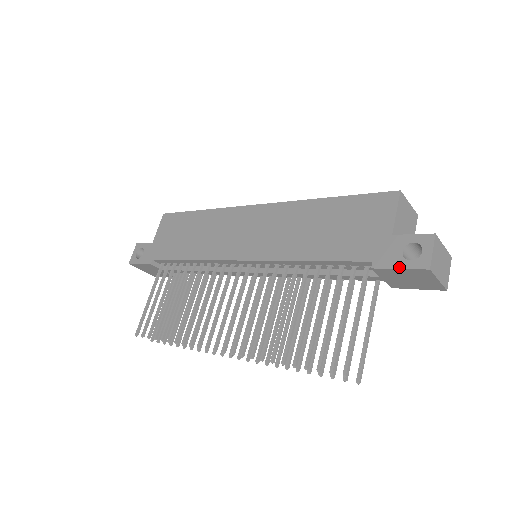
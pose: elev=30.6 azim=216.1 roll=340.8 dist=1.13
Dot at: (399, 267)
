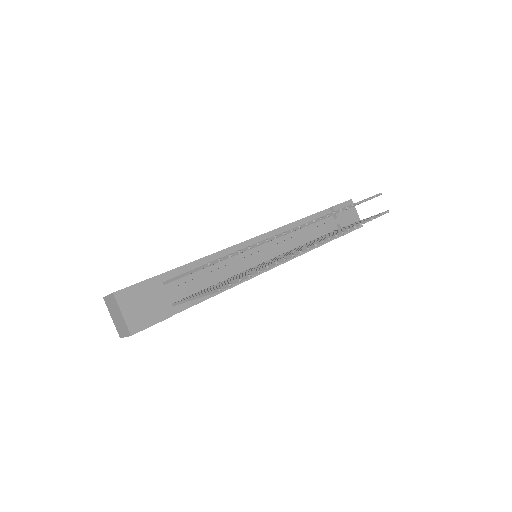
Dot at: (341, 203)
